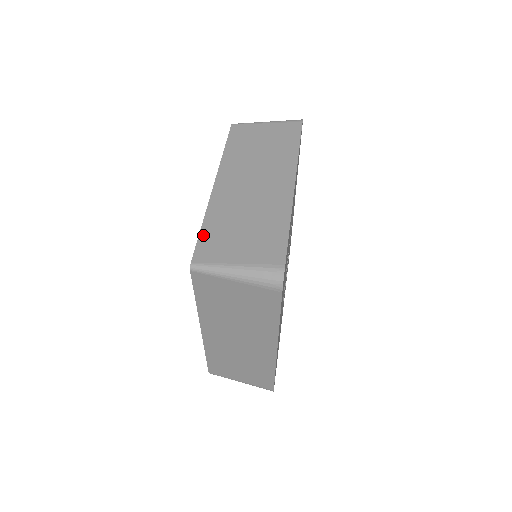
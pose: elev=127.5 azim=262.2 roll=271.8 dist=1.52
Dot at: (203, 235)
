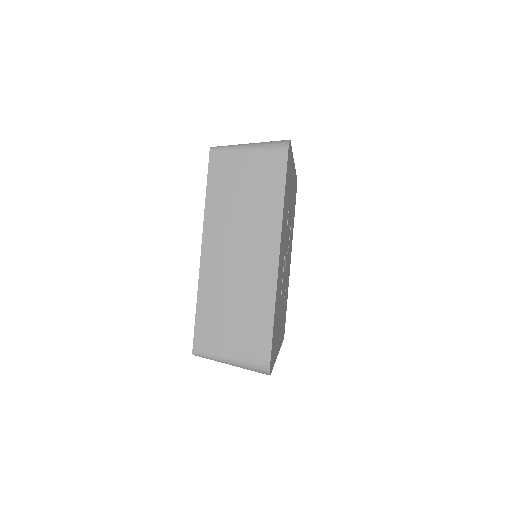
Dot at: occluded
